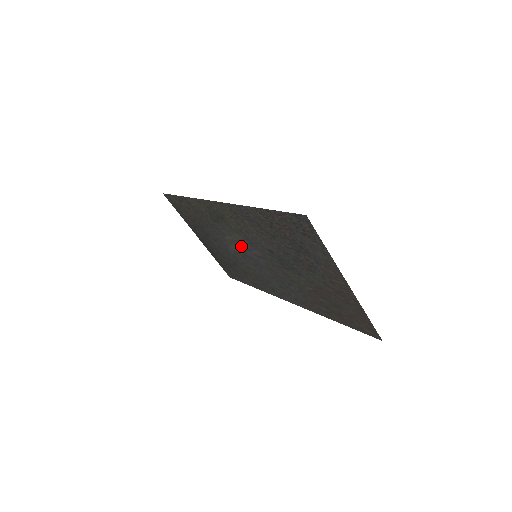
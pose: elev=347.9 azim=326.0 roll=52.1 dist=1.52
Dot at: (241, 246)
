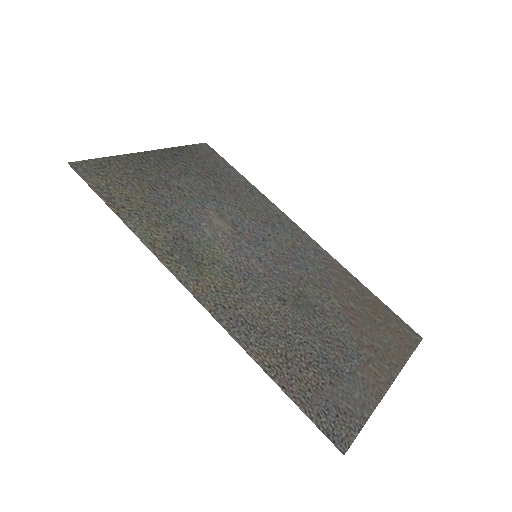
Dot at: (230, 243)
